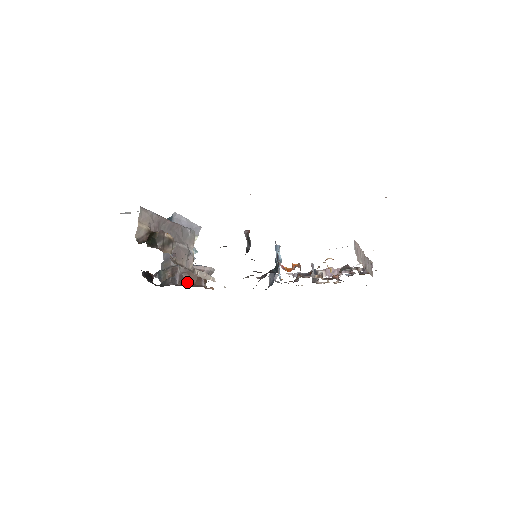
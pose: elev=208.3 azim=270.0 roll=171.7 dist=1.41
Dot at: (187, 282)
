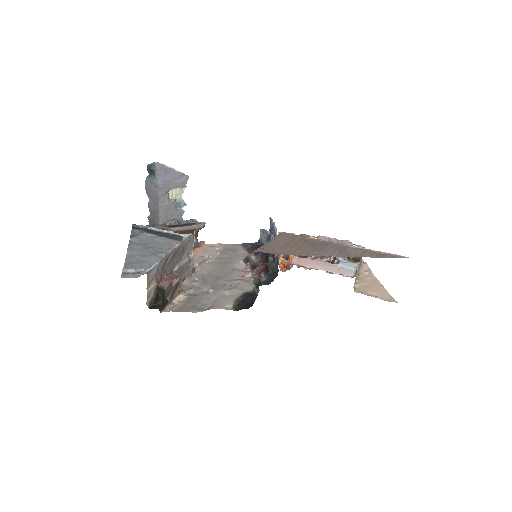
Dot at: occluded
